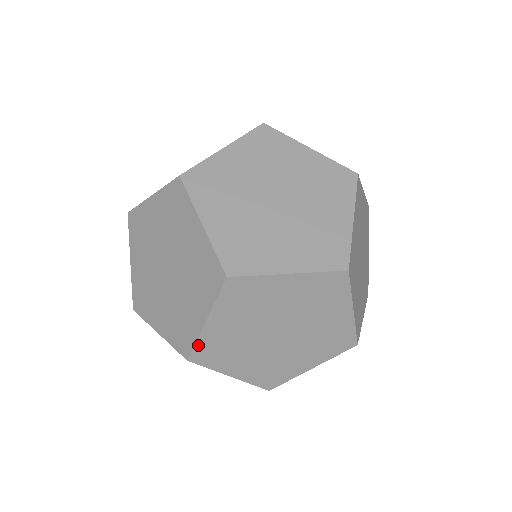
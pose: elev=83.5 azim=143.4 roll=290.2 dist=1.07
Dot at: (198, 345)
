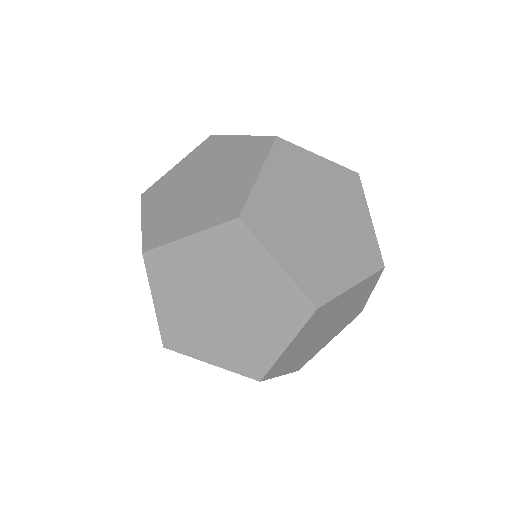
Dot at: (163, 249)
